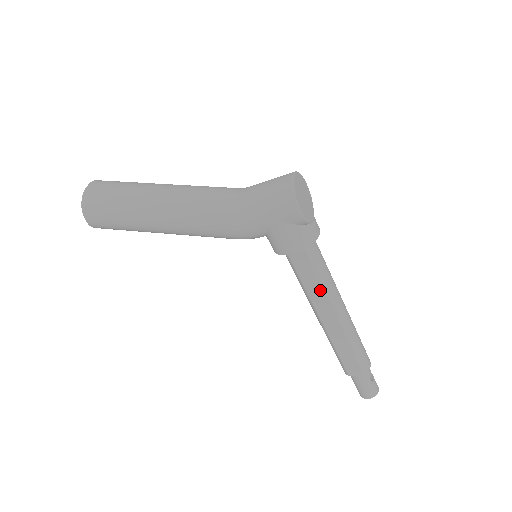
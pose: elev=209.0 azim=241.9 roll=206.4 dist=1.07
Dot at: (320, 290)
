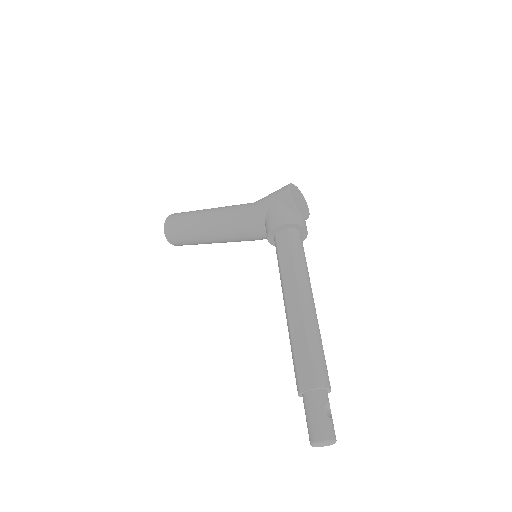
Dot at: (292, 270)
